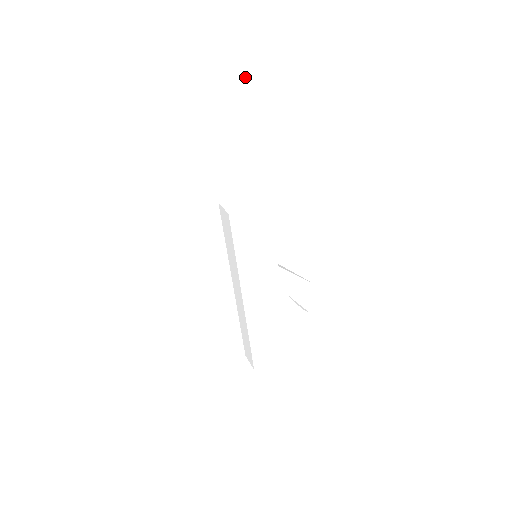
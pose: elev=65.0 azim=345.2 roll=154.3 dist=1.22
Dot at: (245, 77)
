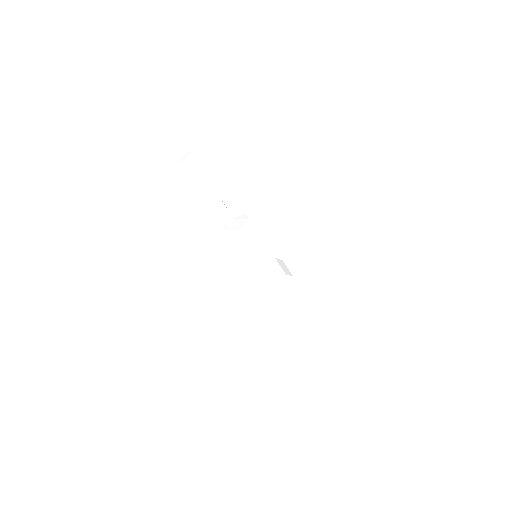
Dot at: (200, 148)
